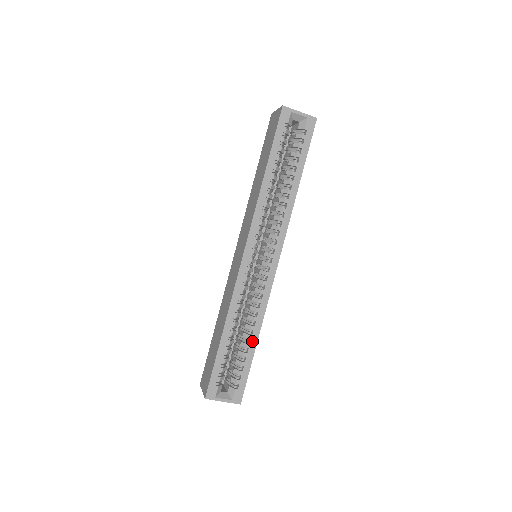
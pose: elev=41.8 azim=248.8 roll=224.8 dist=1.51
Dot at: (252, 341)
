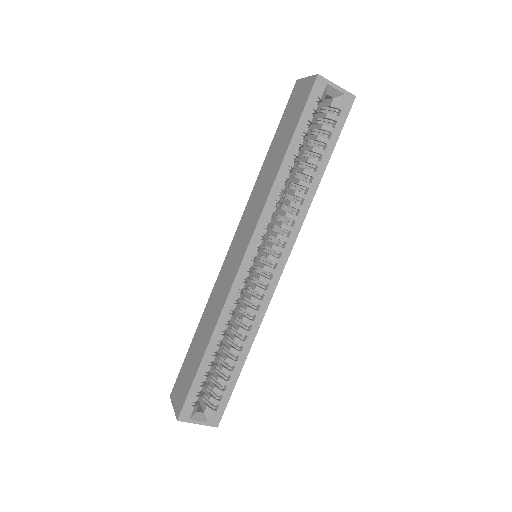
Dot at: (240, 358)
